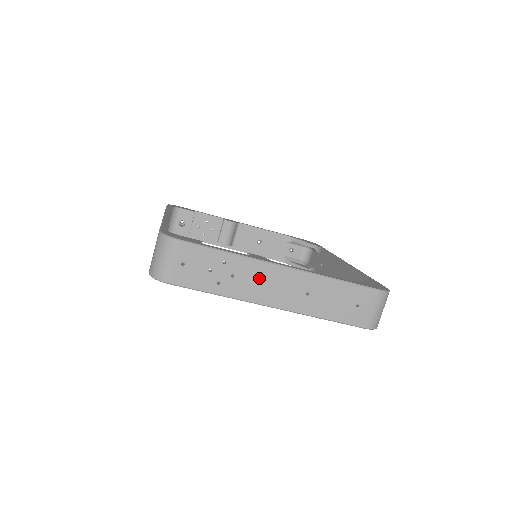
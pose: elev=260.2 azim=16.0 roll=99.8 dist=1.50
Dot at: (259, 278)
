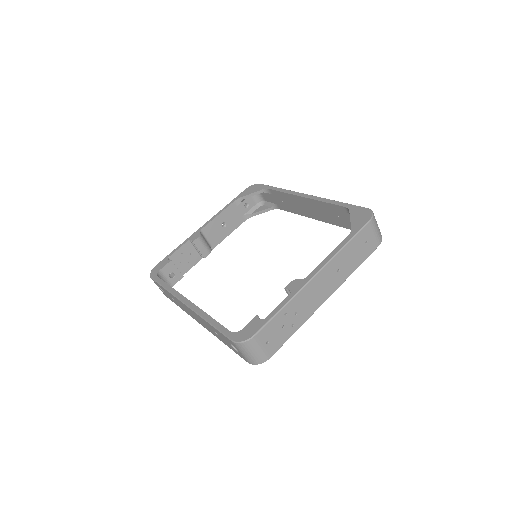
Dot at: (309, 297)
